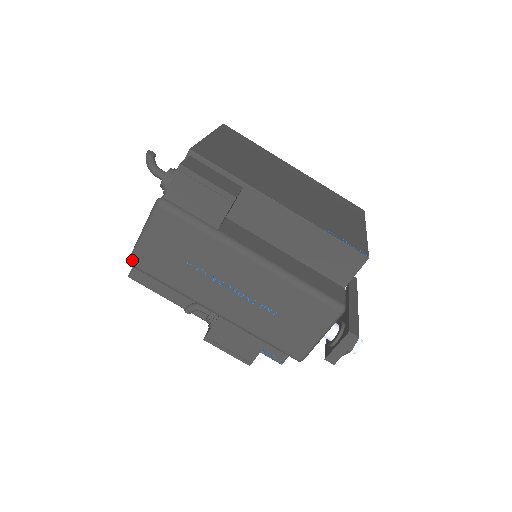
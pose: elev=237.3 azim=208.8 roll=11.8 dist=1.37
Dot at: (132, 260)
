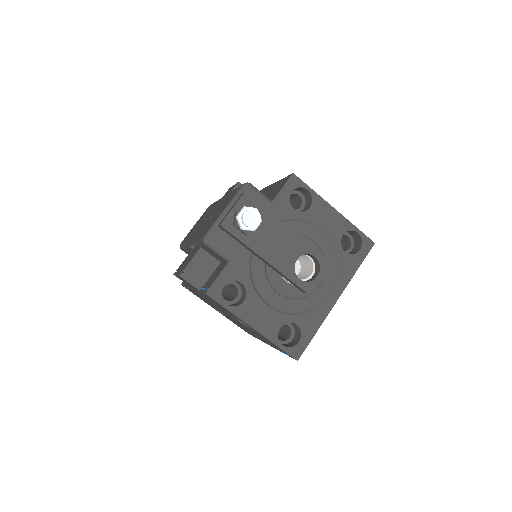
Dot at: occluded
